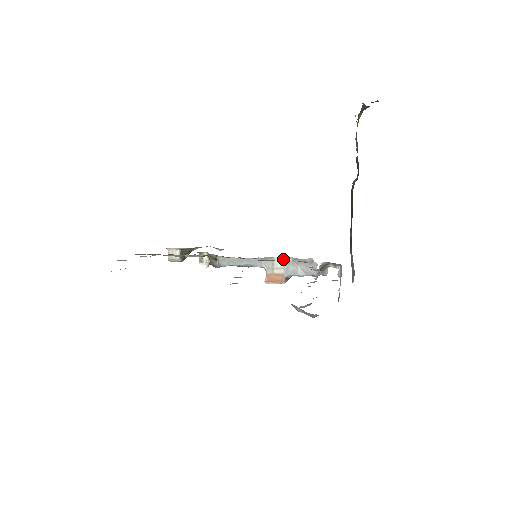
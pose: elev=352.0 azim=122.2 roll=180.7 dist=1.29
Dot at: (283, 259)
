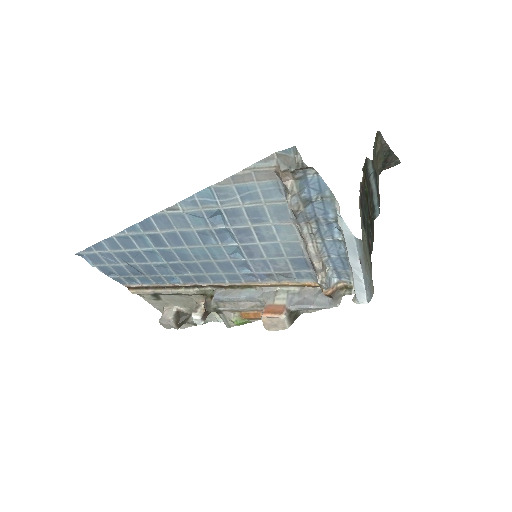
Dot at: (288, 290)
